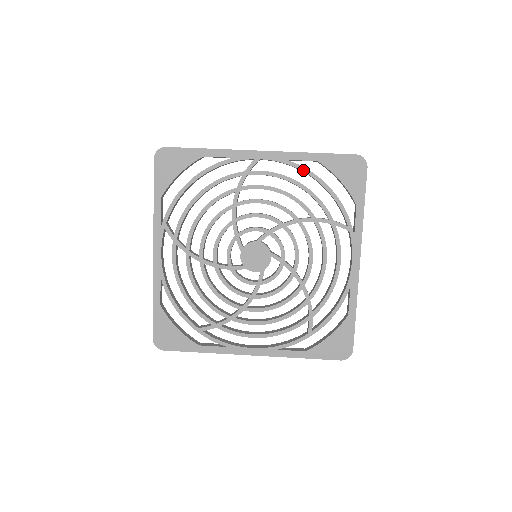
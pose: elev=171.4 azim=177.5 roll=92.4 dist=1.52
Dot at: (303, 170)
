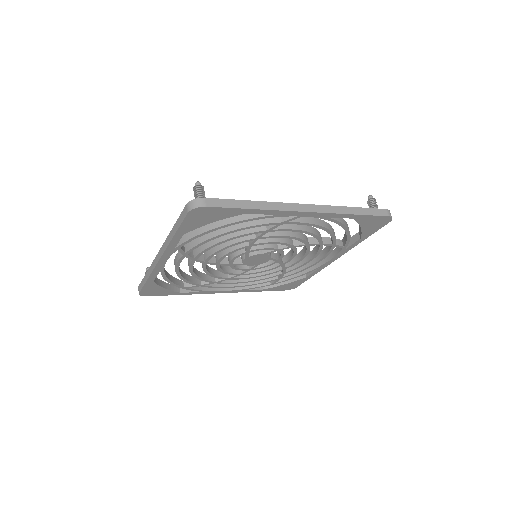
Dot at: (336, 223)
